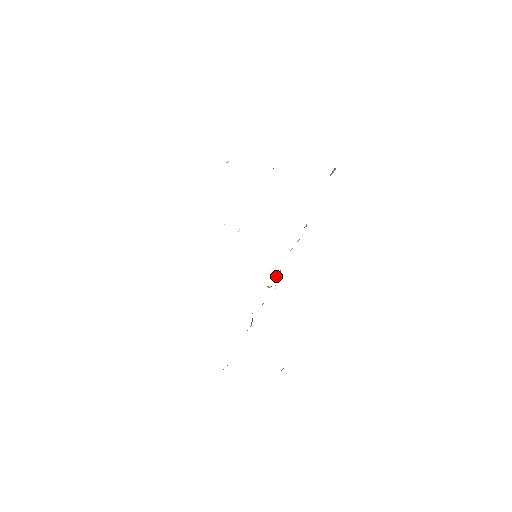
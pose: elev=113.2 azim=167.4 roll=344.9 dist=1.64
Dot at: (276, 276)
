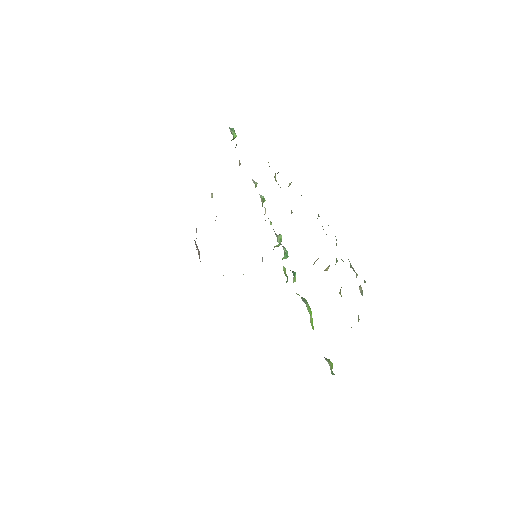
Dot at: (279, 243)
